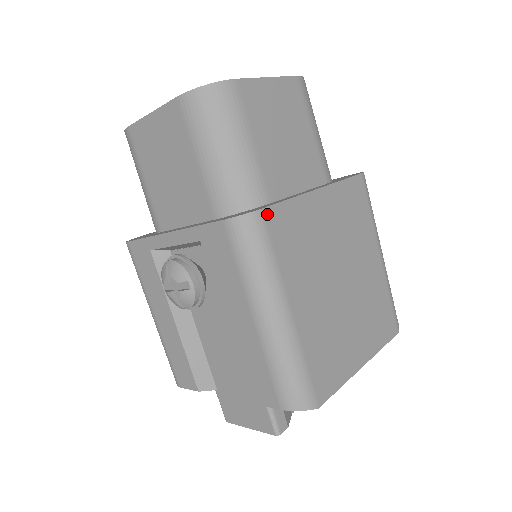
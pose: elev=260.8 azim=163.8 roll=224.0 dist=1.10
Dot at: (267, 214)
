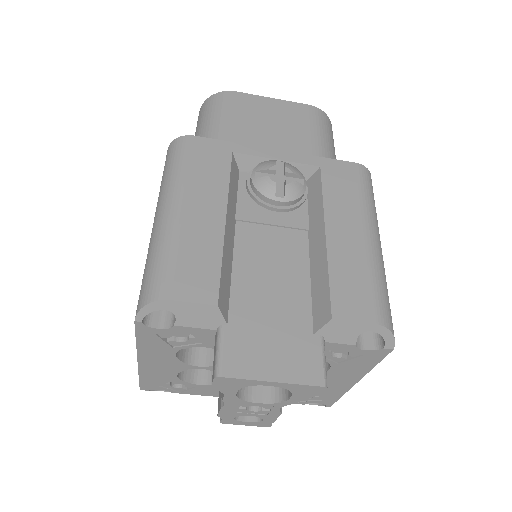
Dot at: occluded
